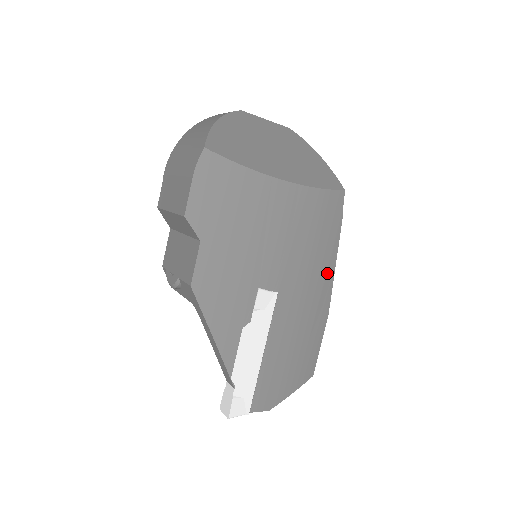
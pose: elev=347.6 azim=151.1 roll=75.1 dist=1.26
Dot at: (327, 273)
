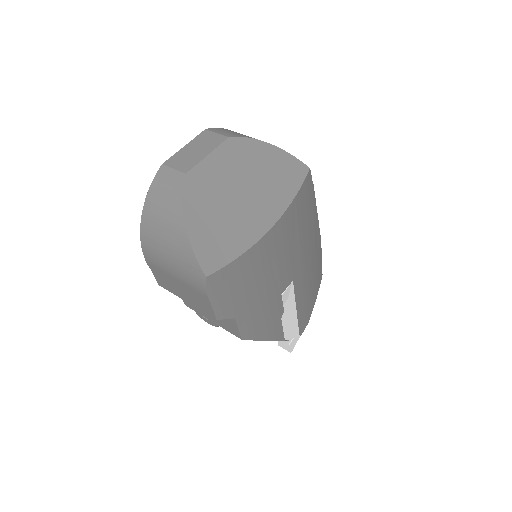
Dot at: (314, 226)
